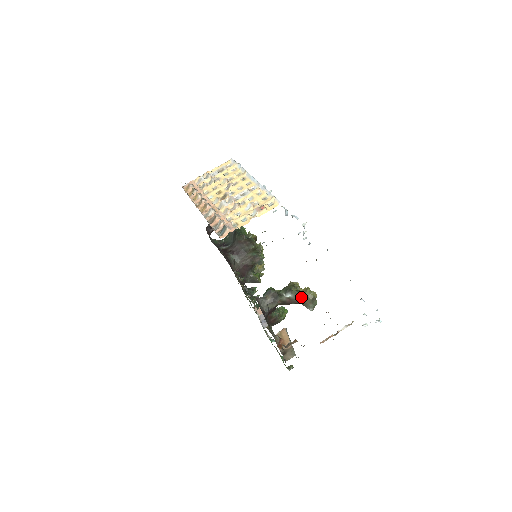
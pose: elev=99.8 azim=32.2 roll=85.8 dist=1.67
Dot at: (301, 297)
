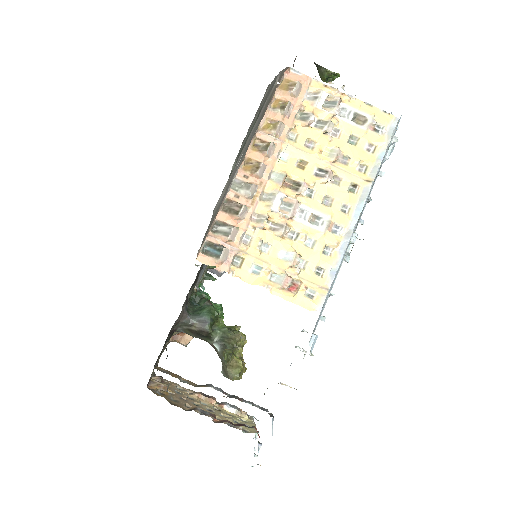
Dot at: (224, 364)
